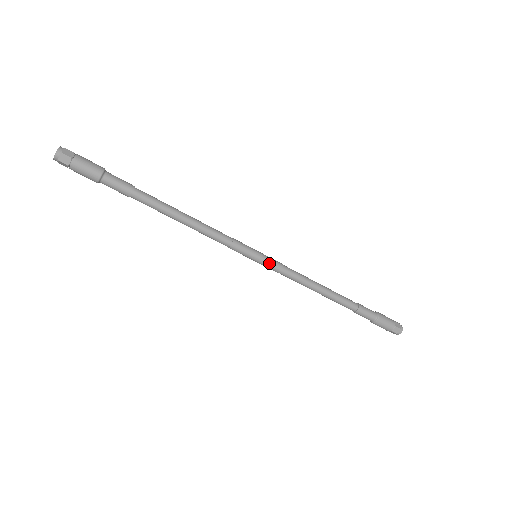
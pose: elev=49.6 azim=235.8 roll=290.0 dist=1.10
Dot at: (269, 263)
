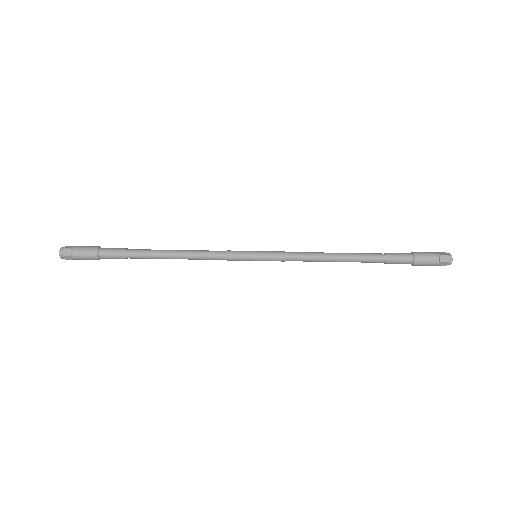
Dot at: (270, 251)
